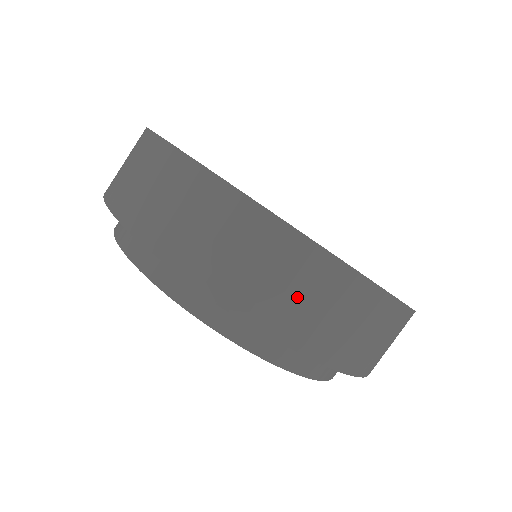
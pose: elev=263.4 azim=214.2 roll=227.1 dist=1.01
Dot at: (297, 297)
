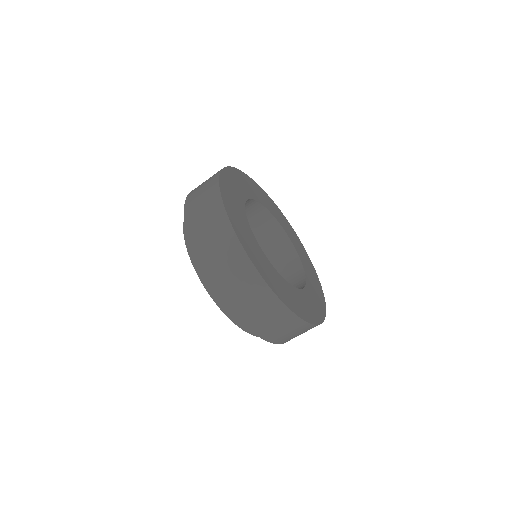
Dot at: (291, 334)
